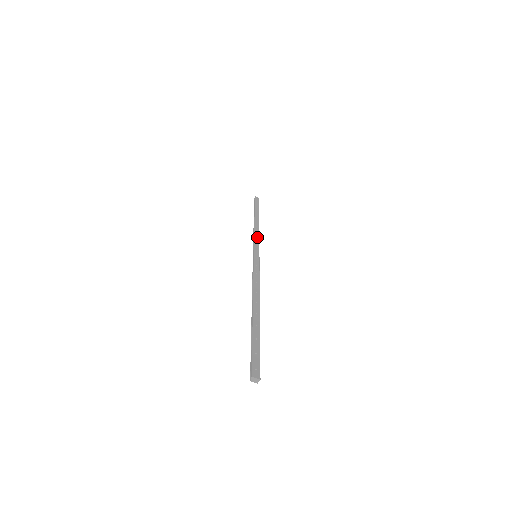
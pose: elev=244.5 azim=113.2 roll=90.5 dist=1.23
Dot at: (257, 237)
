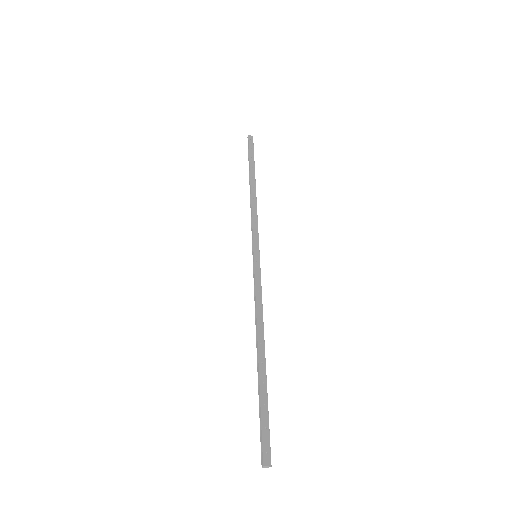
Dot at: (255, 220)
